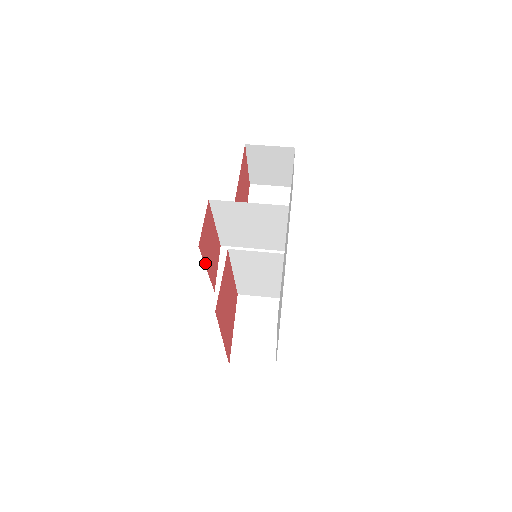
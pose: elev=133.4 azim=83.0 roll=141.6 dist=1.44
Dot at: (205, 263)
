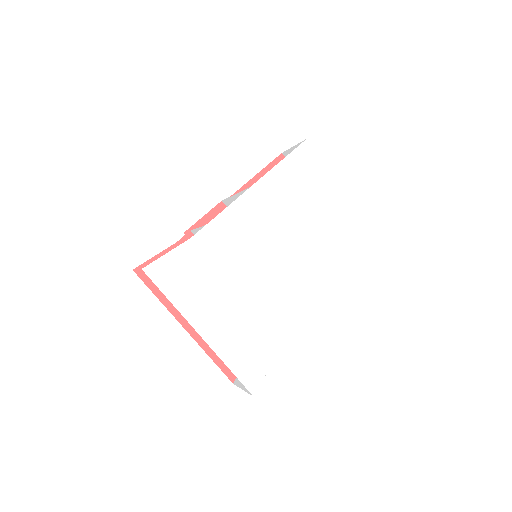
Dot at: occluded
